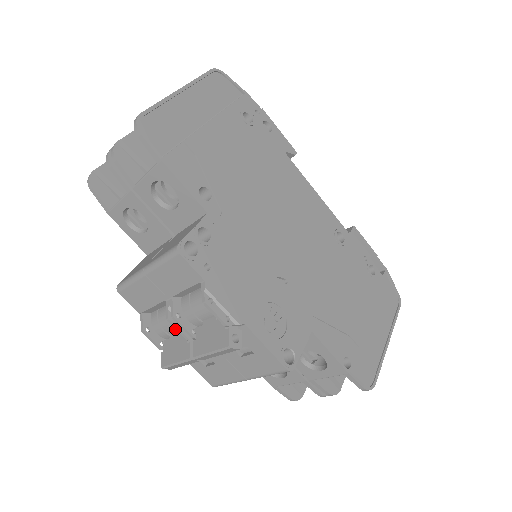
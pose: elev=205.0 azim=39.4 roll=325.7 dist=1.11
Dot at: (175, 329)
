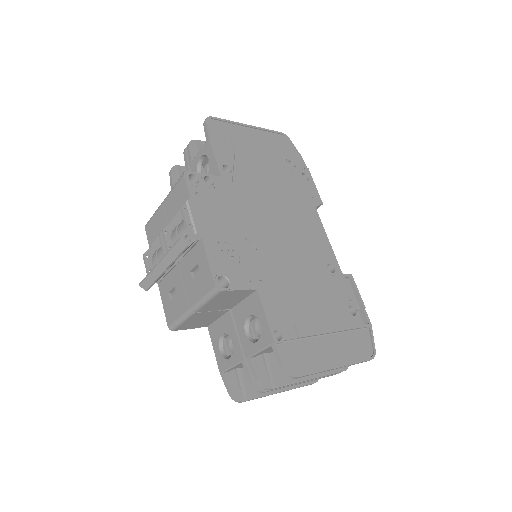
Dot at: occluded
